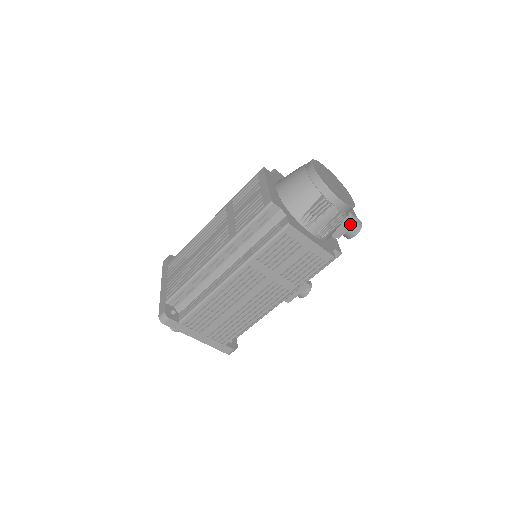
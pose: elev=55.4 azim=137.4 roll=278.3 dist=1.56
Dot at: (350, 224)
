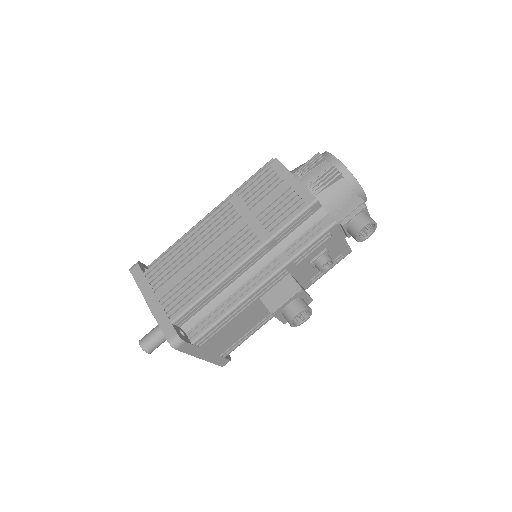
Dot at: (355, 206)
